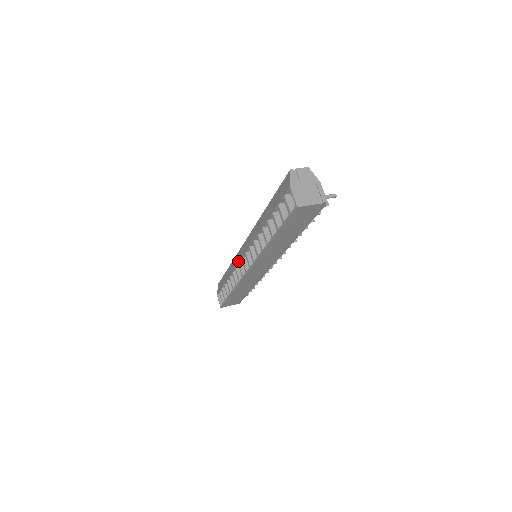
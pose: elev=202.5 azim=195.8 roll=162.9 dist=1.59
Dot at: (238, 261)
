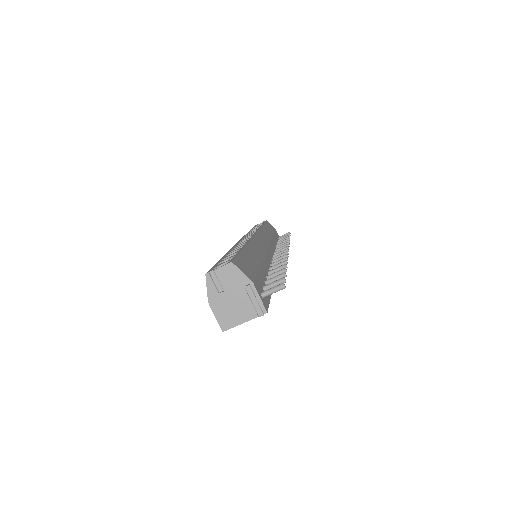
Dot at: occluded
